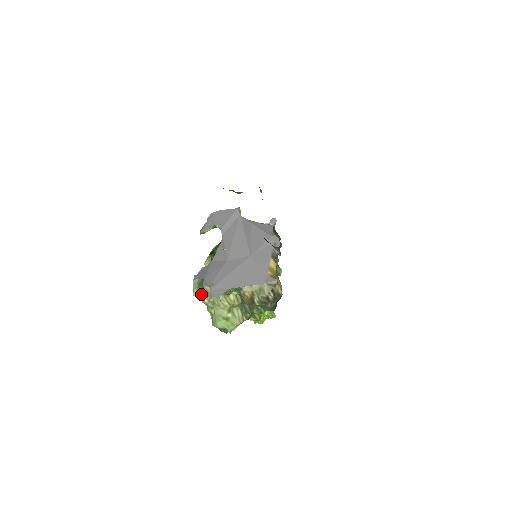
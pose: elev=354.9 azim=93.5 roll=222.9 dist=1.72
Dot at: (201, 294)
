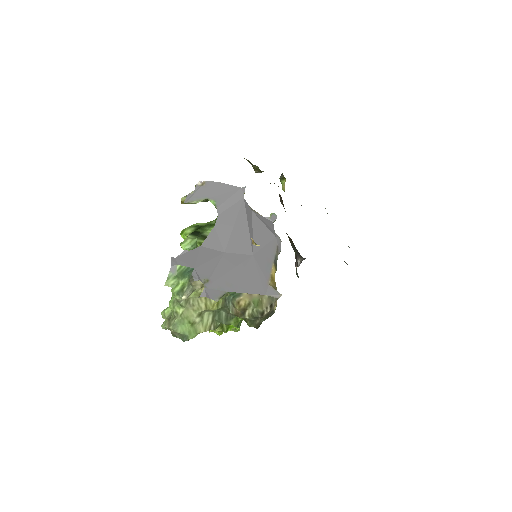
Dot at: (178, 286)
